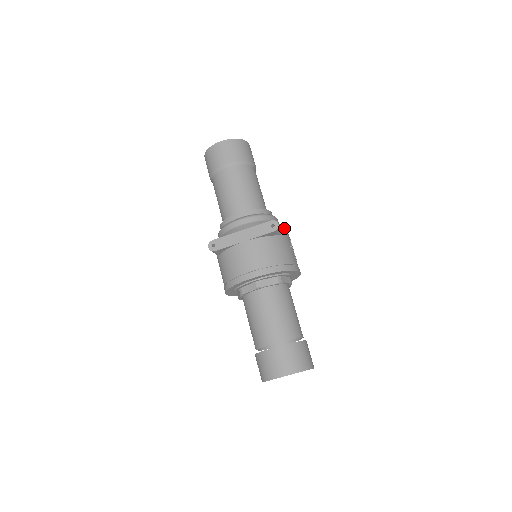
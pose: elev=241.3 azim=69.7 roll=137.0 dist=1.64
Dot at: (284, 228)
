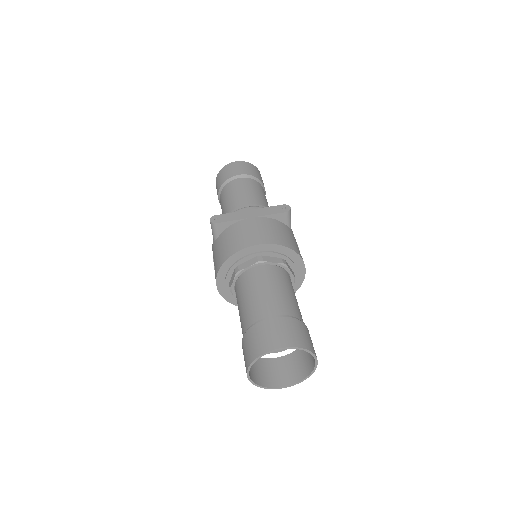
Dot at: occluded
